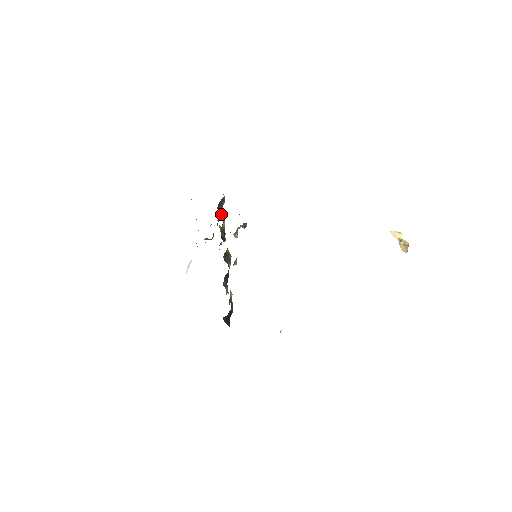
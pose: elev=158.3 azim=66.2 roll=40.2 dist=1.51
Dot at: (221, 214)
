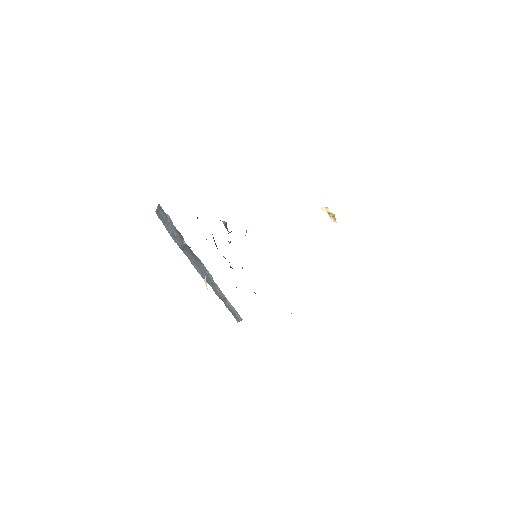
Dot at: occluded
